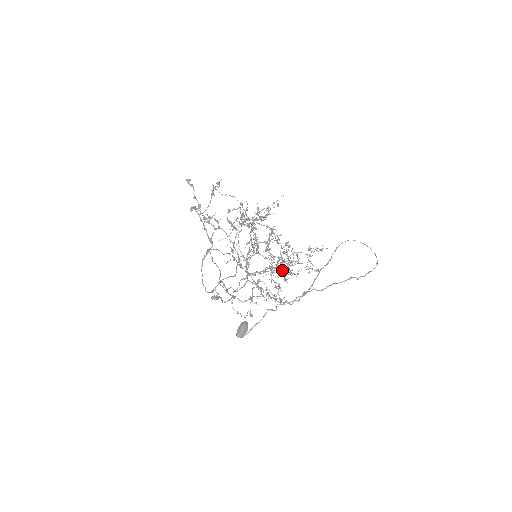
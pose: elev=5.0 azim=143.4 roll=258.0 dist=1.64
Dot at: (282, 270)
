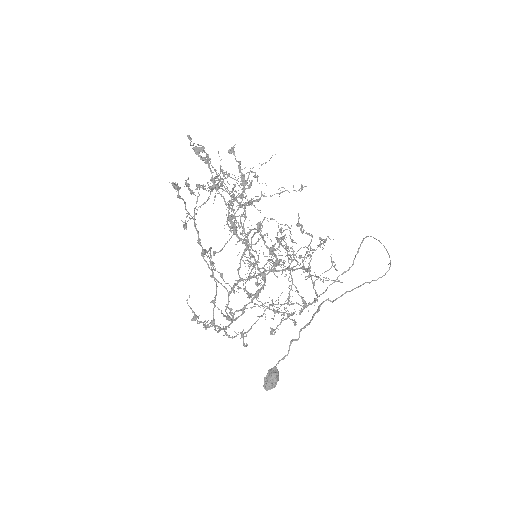
Dot at: (258, 257)
